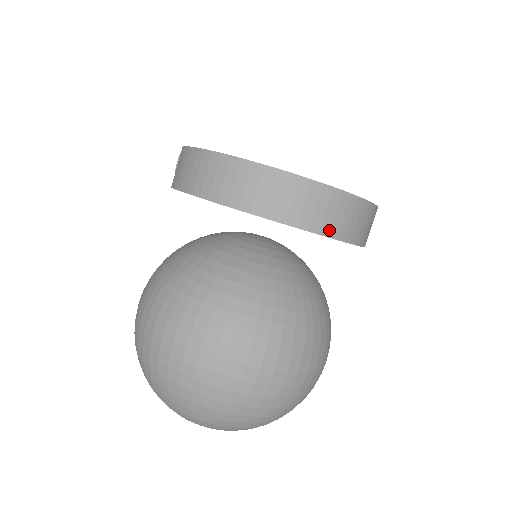
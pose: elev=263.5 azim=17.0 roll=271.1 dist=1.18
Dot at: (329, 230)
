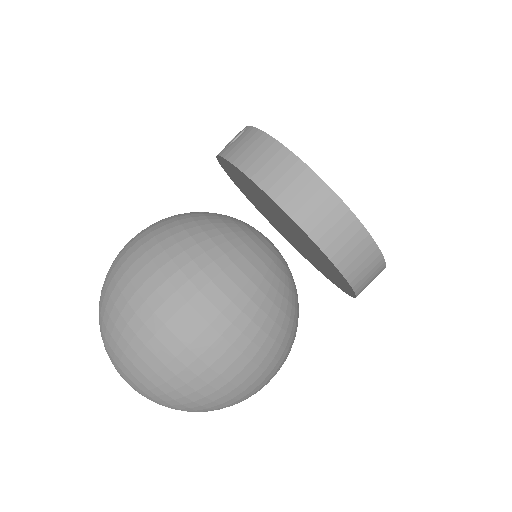
Dot at: (350, 274)
